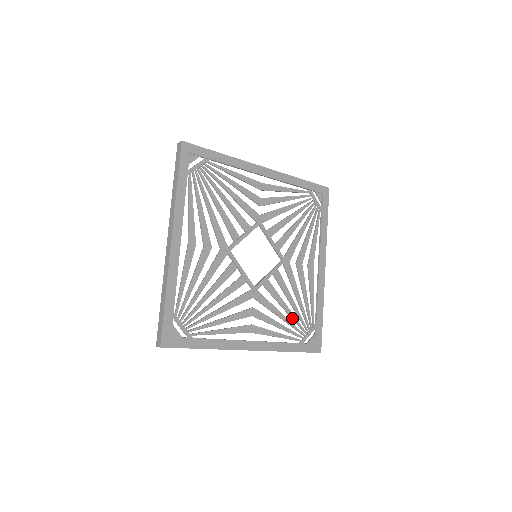
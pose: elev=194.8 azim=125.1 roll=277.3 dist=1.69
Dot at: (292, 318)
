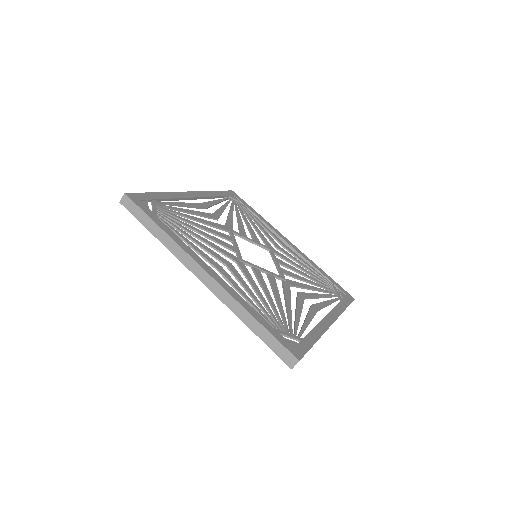
Dot at: (319, 286)
